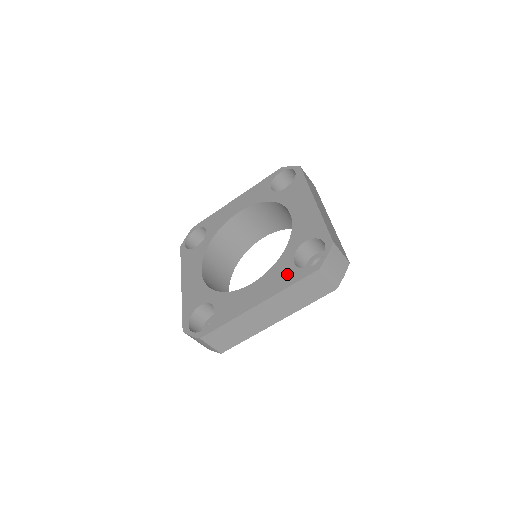
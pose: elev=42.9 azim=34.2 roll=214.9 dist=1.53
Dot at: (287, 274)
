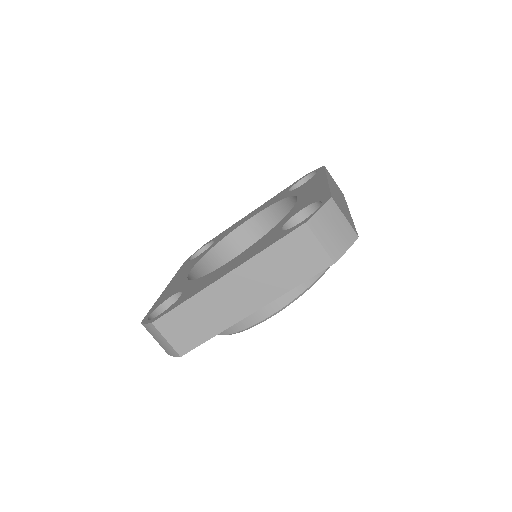
Dot at: (269, 239)
